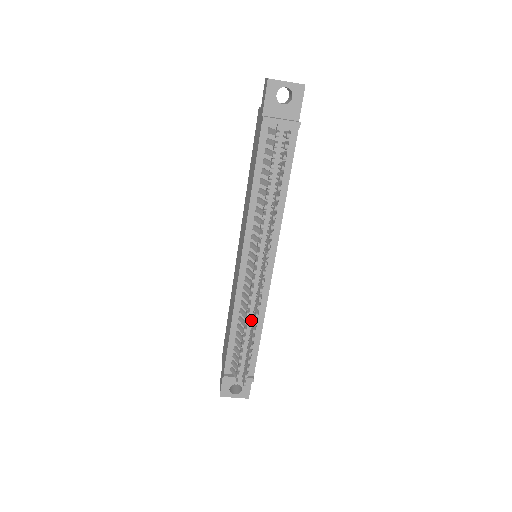
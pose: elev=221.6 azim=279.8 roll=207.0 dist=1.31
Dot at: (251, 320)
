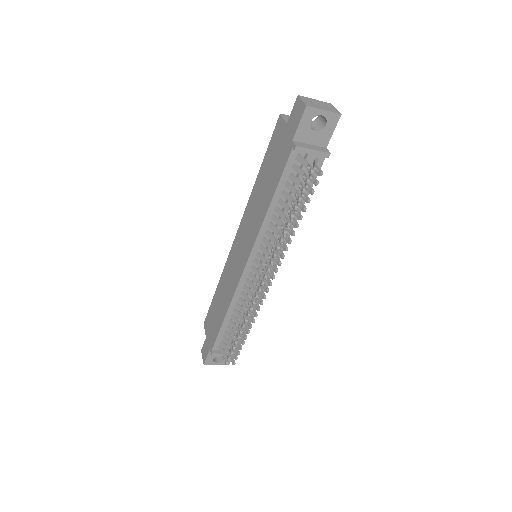
Dot at: occluded
